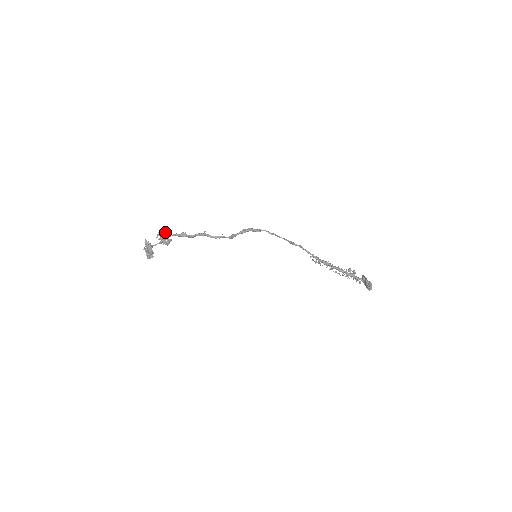
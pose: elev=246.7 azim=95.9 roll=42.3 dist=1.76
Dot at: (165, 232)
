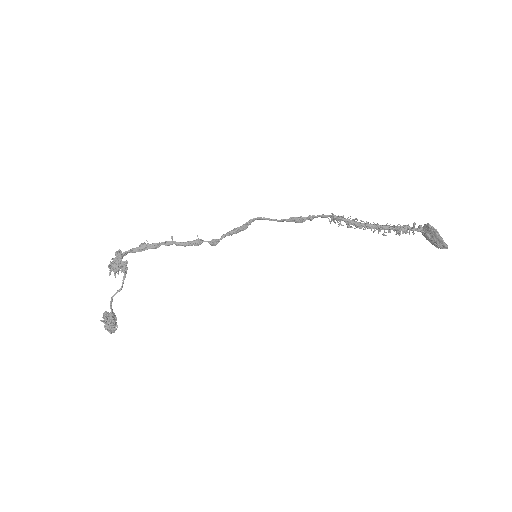
Dot at: occluded
